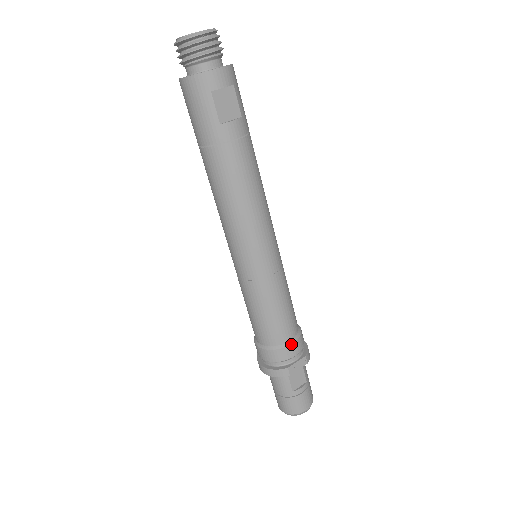
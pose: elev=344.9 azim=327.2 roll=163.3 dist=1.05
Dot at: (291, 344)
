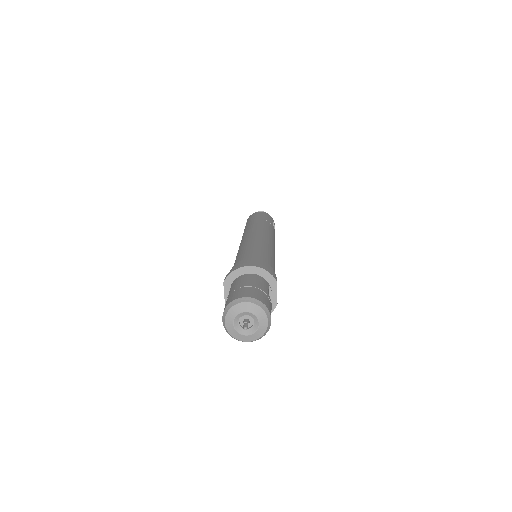
Dot at: occluded
